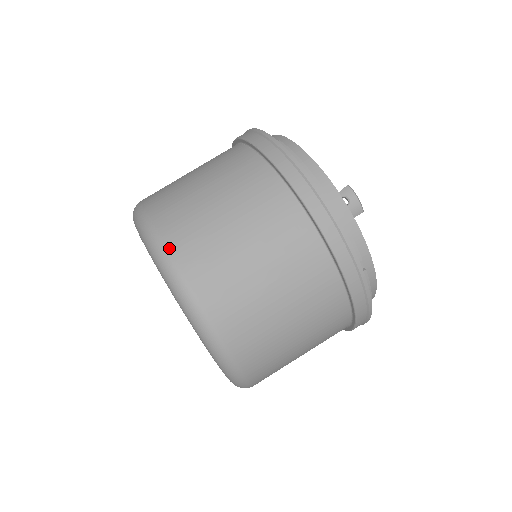
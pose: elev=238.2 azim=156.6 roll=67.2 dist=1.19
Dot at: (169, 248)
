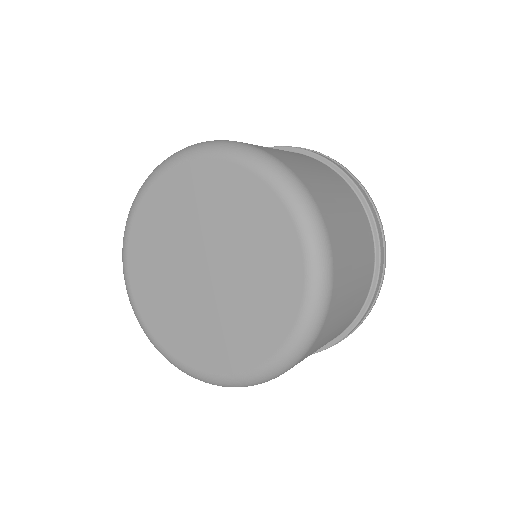
Dot at: (225, 140)
